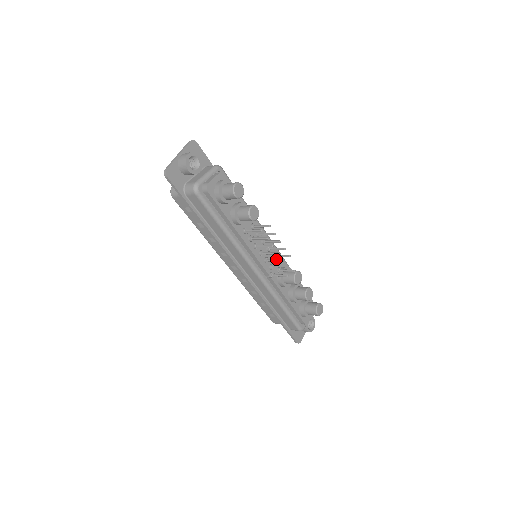
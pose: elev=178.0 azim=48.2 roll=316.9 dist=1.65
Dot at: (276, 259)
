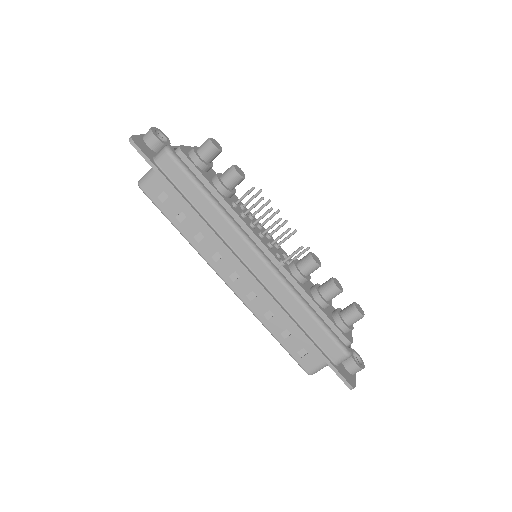
Dot at: (281, 252)
